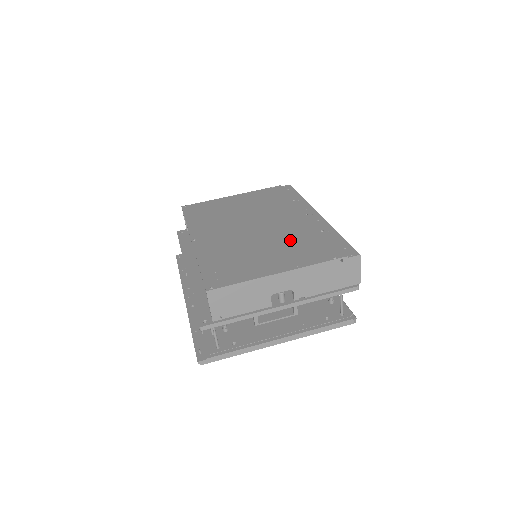
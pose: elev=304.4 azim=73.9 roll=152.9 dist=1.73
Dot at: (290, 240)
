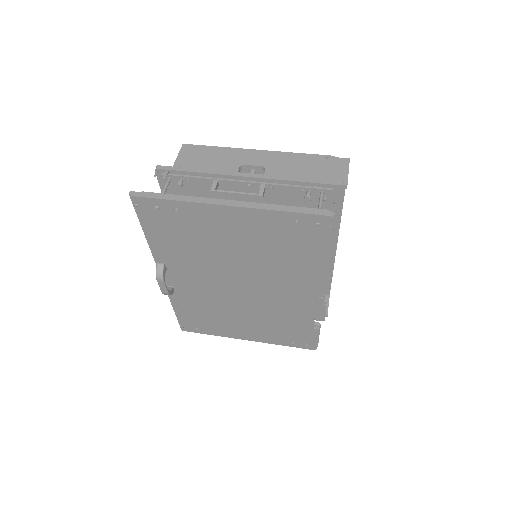
Dot at: occluded
